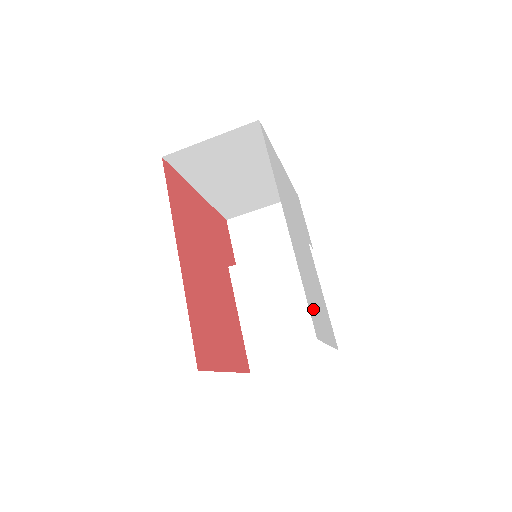
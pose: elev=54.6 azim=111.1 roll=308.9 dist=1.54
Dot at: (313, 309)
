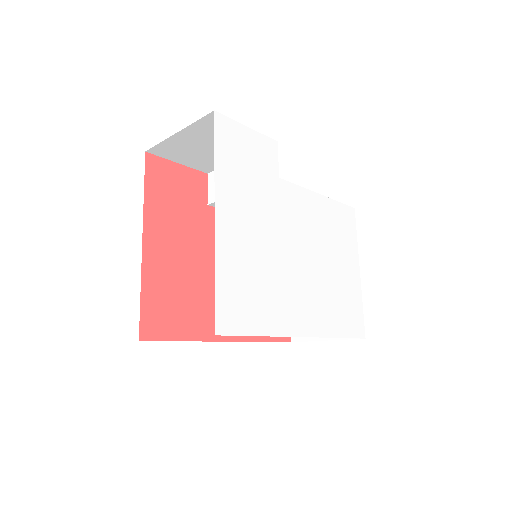
Dot at: (349, 313)
